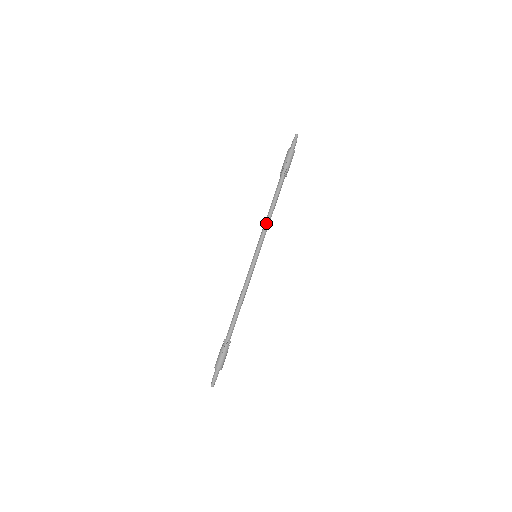
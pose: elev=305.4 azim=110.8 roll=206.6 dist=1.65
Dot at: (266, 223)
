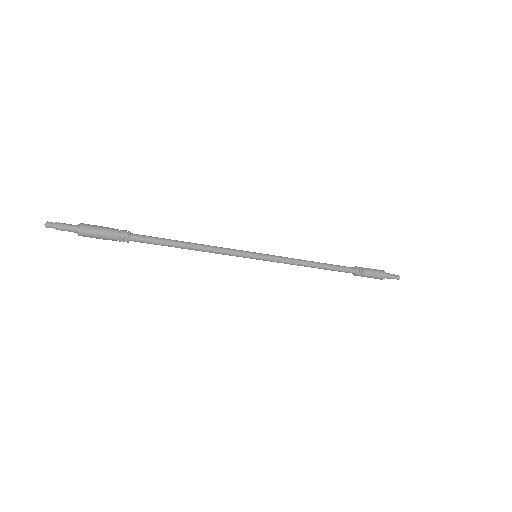
Dot at: (299, 259)
